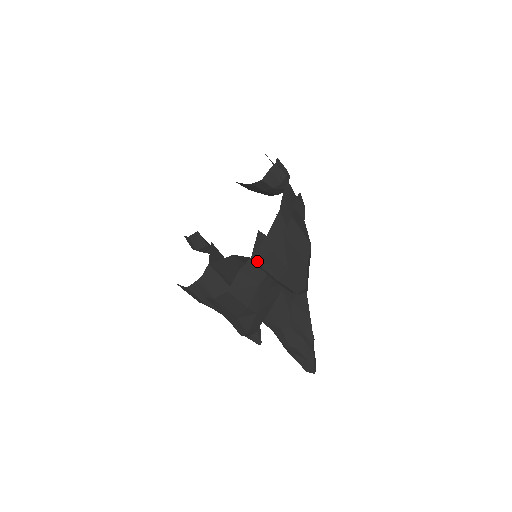
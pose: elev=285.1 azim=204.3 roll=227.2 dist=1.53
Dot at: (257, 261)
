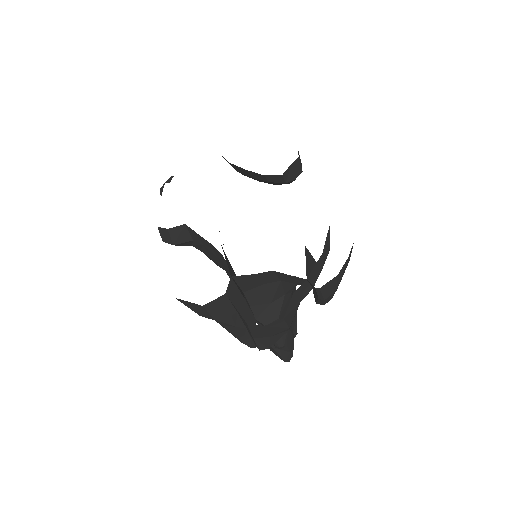
Dot at: (309, 282)
